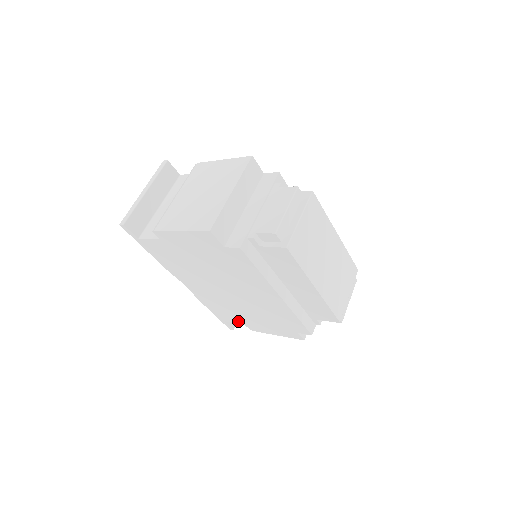
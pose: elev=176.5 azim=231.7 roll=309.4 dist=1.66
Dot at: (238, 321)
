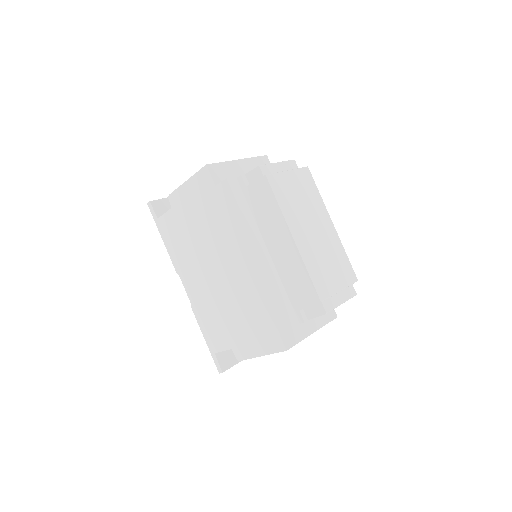
Dot at: (226, 344)
